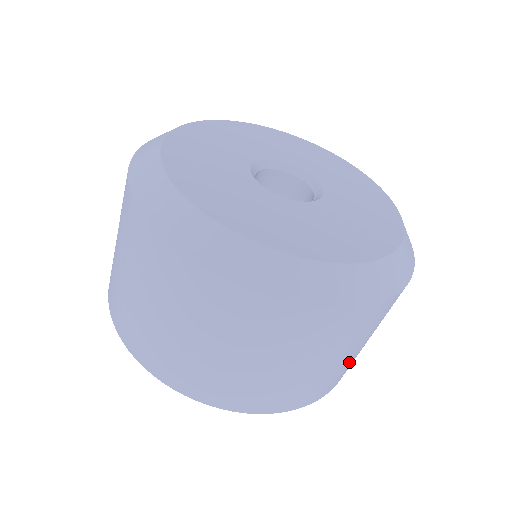
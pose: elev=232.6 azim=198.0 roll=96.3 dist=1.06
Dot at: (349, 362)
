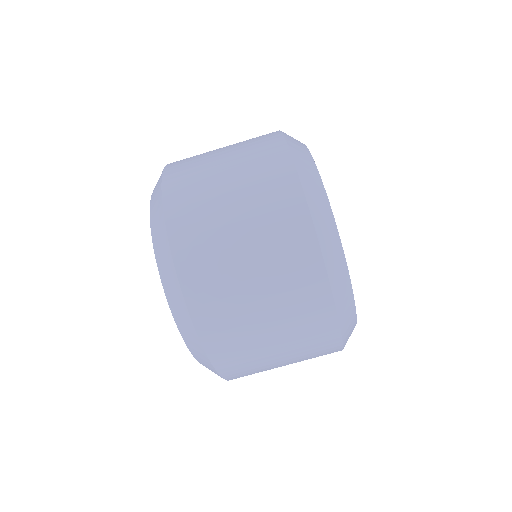
Dot at: (250, 336)
